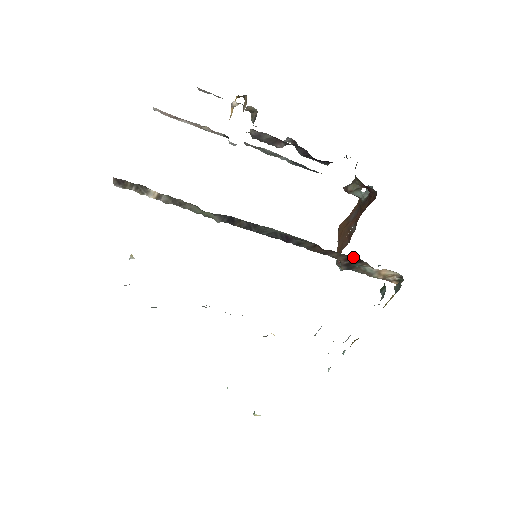
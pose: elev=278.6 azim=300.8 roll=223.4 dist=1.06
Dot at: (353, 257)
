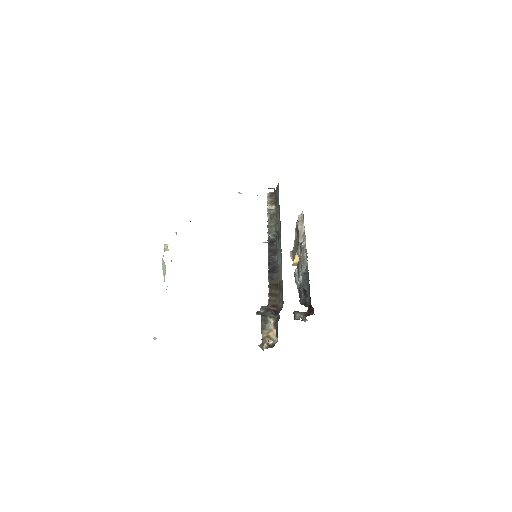
Dot at: (280, 306)
